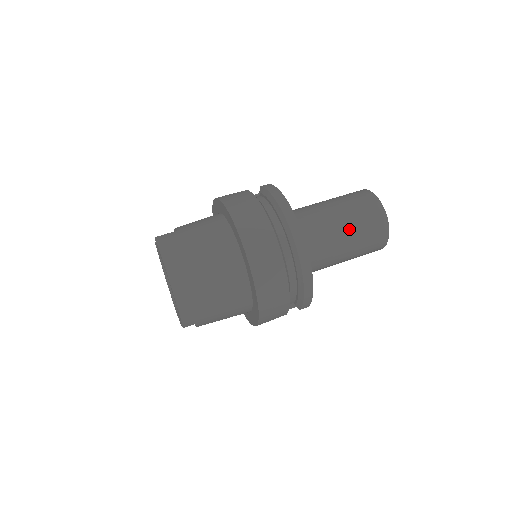
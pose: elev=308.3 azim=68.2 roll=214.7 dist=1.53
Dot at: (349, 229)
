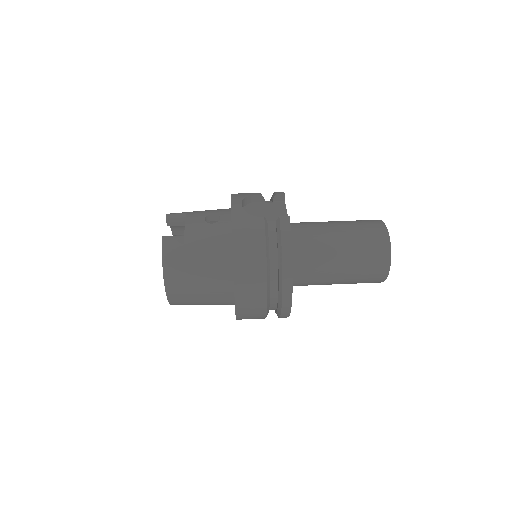
Dot at: (346, 276)
